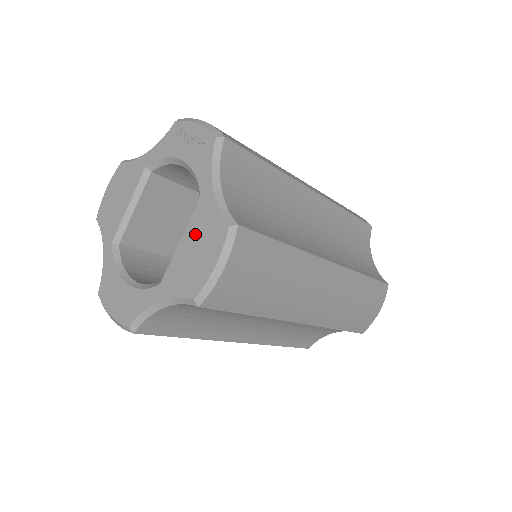
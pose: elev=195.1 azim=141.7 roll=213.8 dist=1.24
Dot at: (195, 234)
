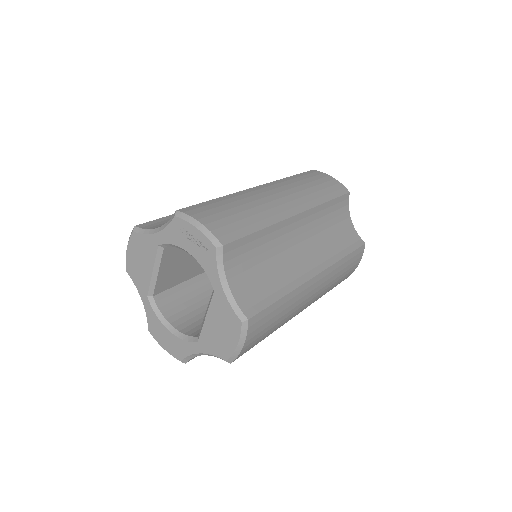
Dot at: (216, 318)
